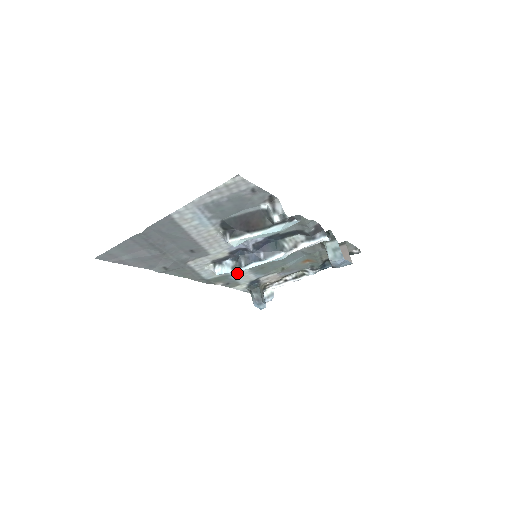
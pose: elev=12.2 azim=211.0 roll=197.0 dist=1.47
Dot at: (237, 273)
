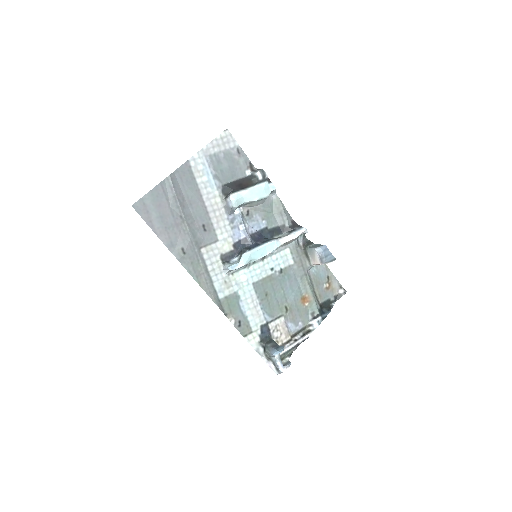
Dot at: (244, 264)
